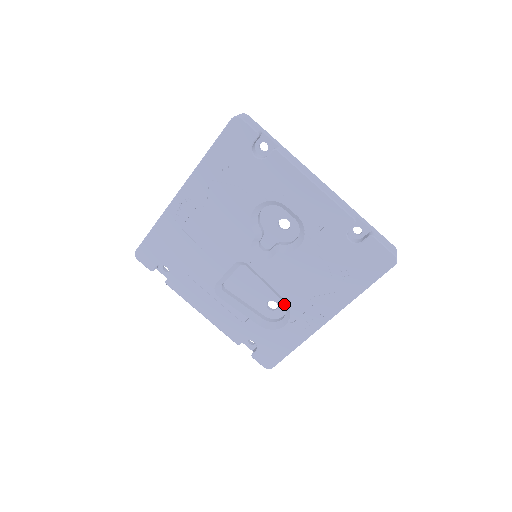
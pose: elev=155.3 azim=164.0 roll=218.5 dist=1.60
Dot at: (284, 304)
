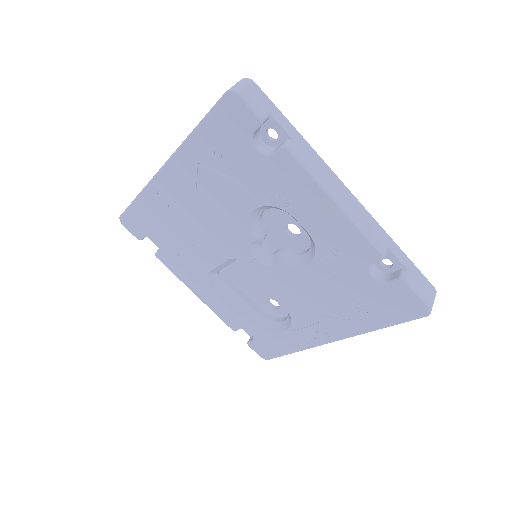
Dot at: occluded
